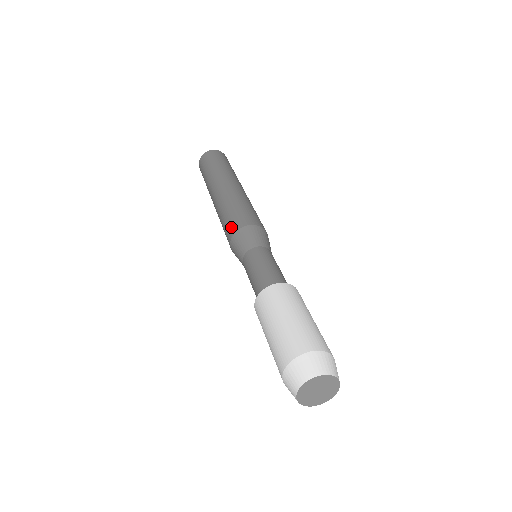
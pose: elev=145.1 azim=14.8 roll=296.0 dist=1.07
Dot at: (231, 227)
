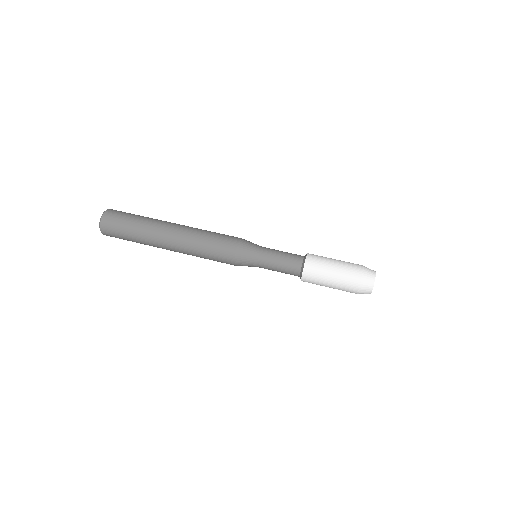
Dot at: (226, 262)
